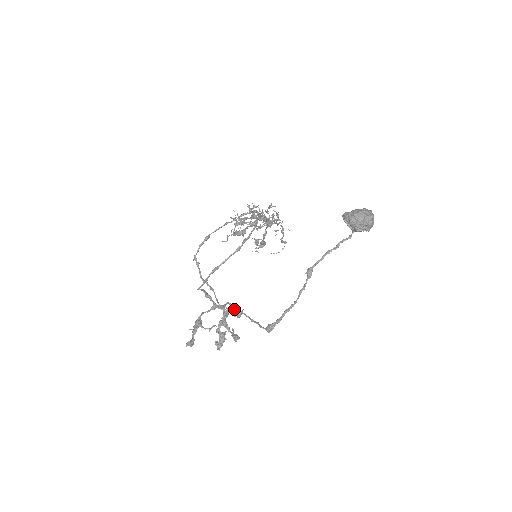
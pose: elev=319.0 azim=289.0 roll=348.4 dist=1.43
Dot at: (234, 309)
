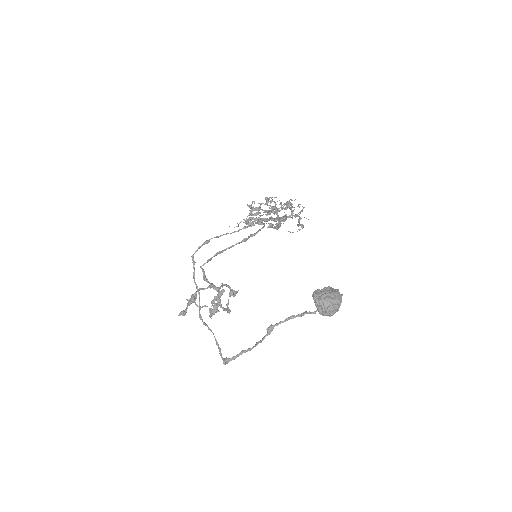
Dot at: (230, 289)
